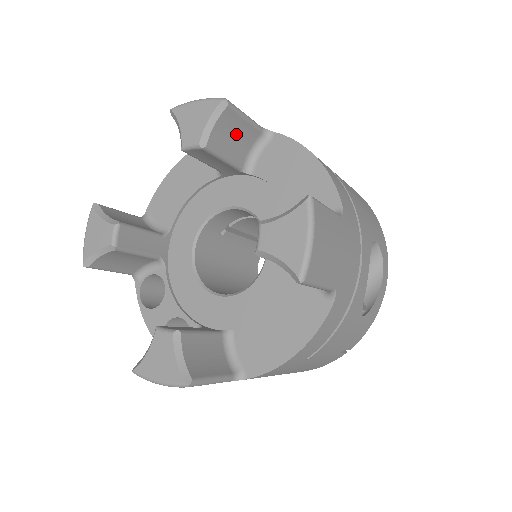
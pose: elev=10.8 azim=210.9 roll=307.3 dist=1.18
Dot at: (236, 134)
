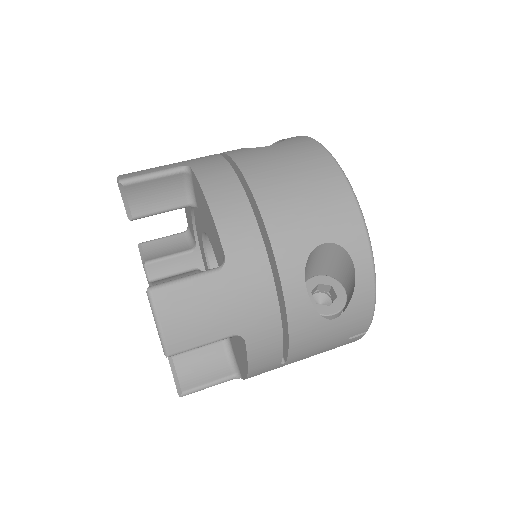
Dot at: (156, 190)
